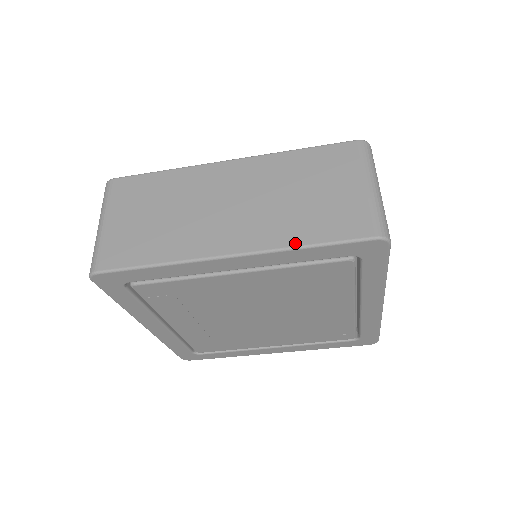
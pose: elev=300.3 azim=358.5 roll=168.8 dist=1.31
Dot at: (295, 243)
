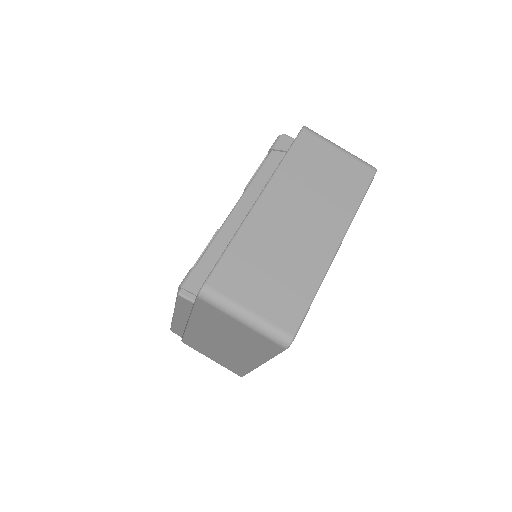
Dot at: (354, 208)
